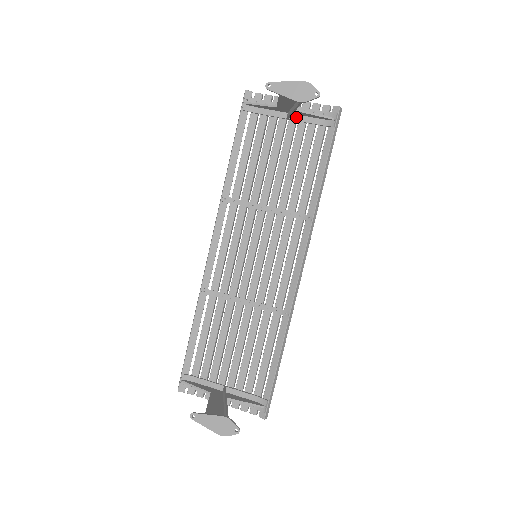
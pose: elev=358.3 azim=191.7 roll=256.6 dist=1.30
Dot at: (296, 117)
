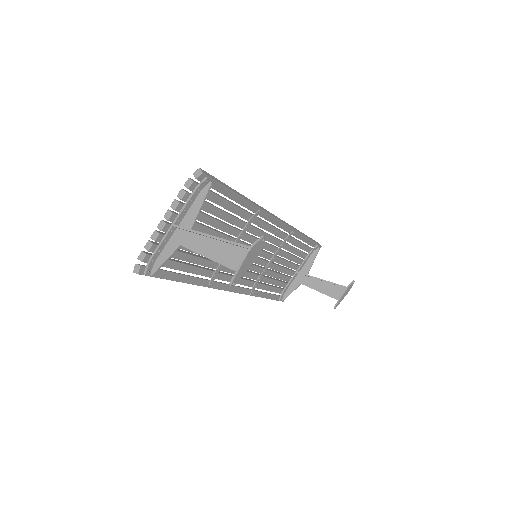
Dot at: (186, 220)
